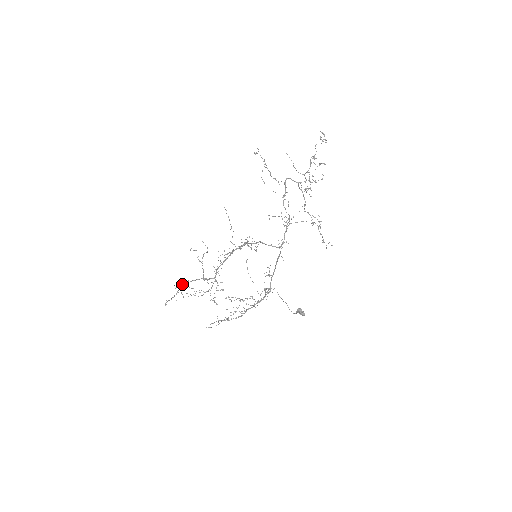
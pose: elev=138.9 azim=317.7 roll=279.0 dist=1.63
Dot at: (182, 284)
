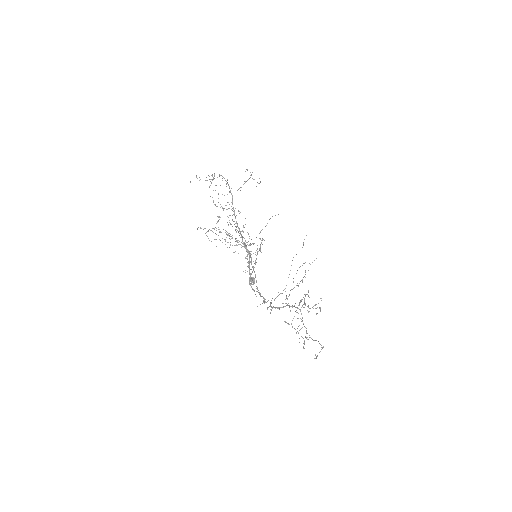
Dot at: occluded
